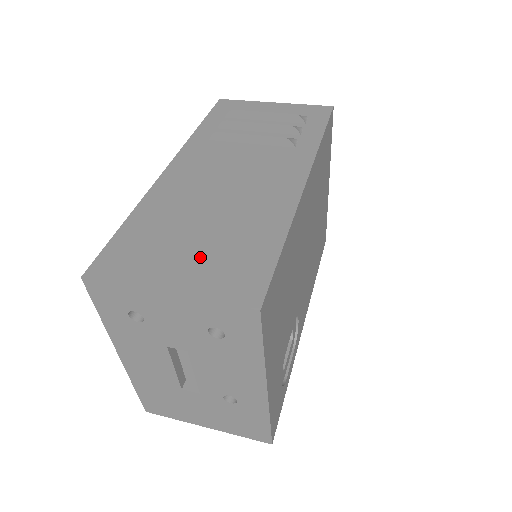
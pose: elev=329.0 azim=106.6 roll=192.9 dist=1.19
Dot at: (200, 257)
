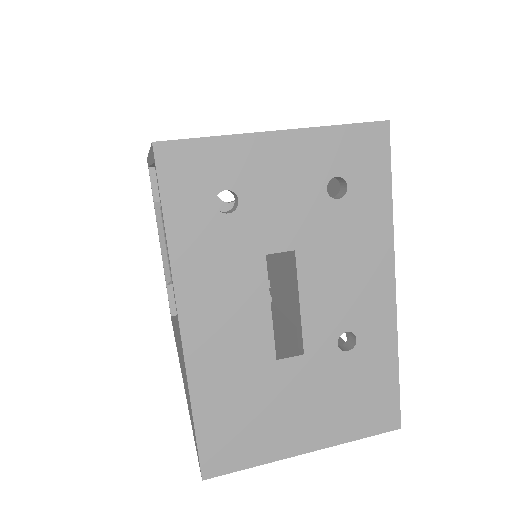
Dot at: occluded
